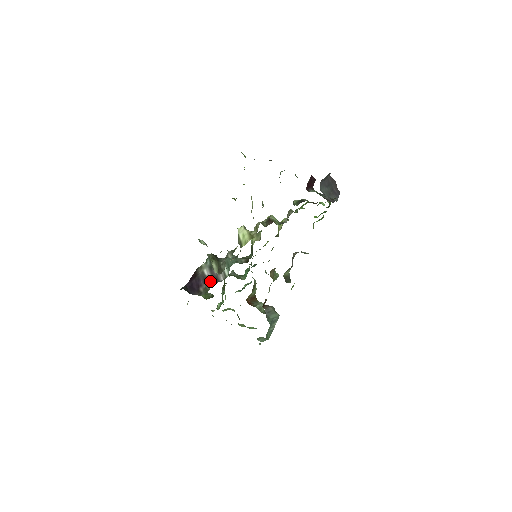
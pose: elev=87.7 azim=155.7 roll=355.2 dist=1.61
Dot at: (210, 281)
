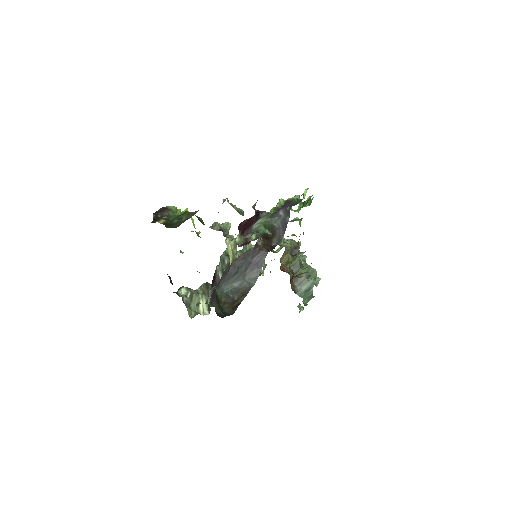
Dot at: occluded
